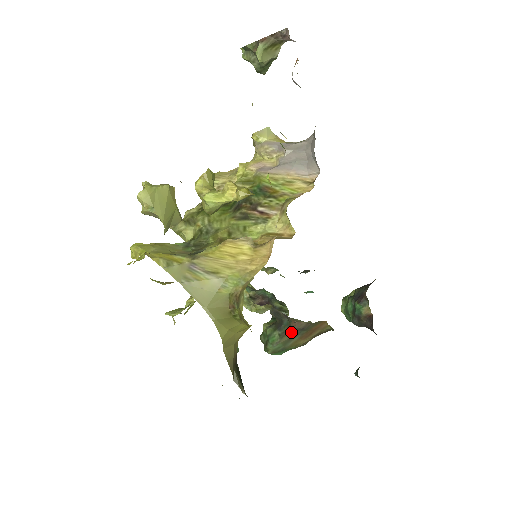
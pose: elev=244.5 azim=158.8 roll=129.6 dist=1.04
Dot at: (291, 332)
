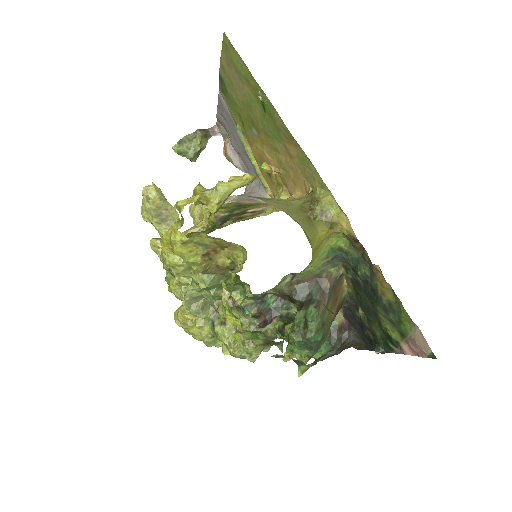
Dot at: (324, 297)
